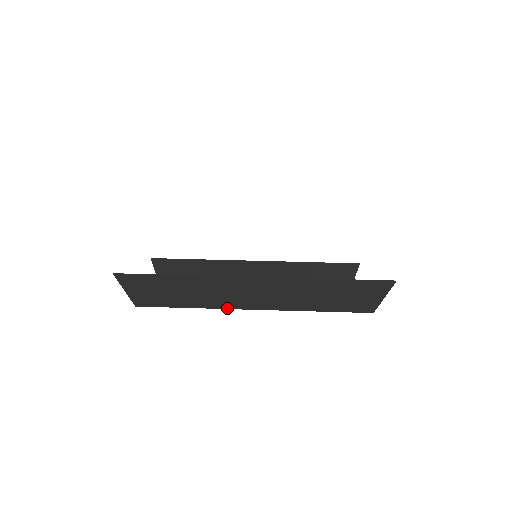
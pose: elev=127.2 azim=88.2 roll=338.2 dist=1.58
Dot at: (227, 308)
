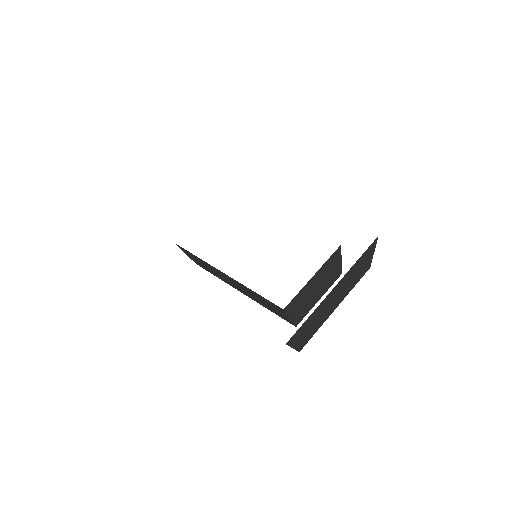
Dot at: occluded
